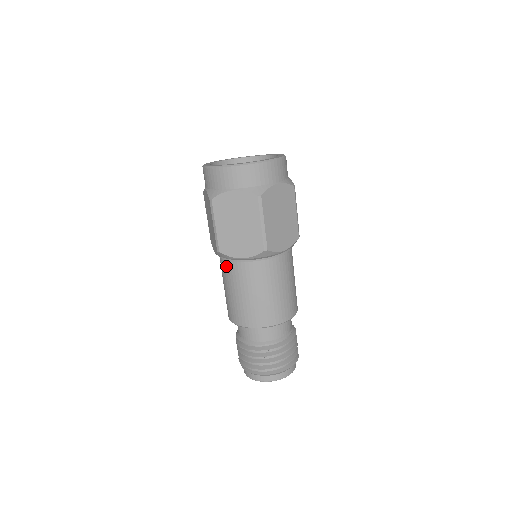
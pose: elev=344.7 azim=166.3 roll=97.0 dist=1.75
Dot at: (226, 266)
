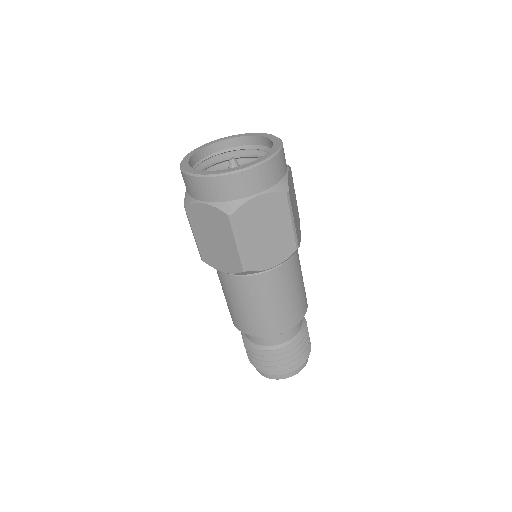
Dot at: (247, 282)
